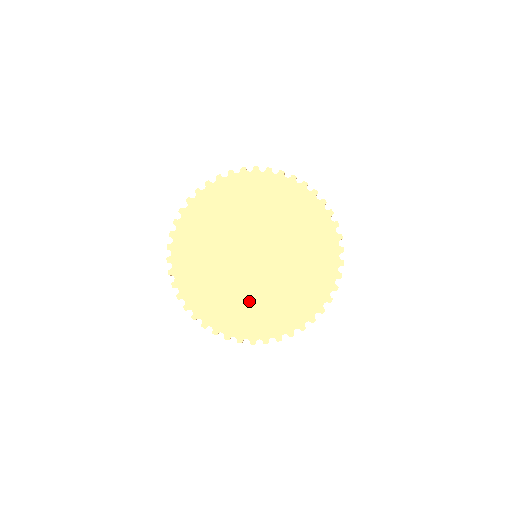
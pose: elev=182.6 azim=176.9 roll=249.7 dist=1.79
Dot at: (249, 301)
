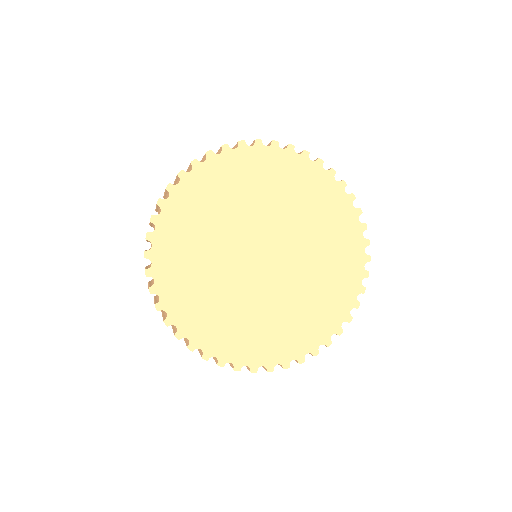
Dot at: (211, 286)
